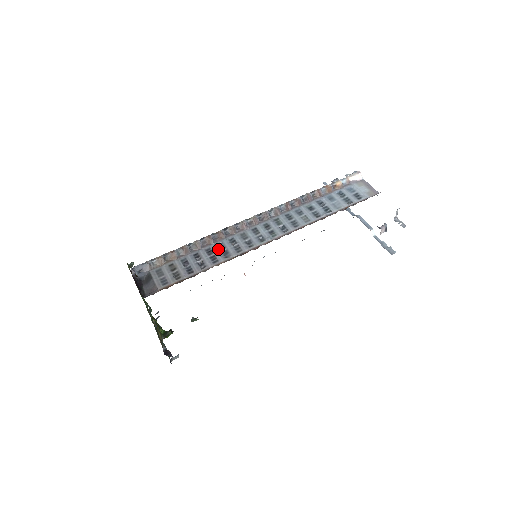
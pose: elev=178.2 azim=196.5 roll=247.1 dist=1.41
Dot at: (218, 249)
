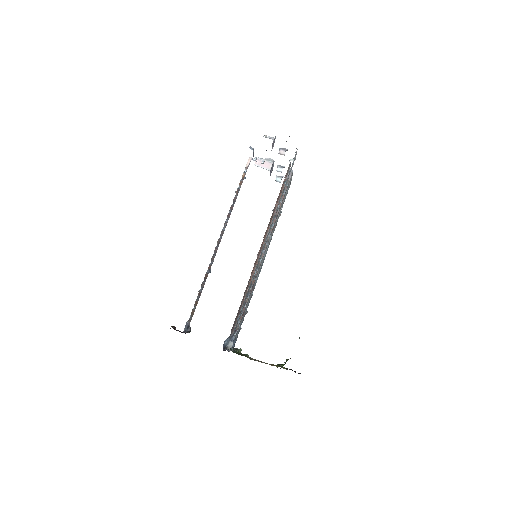
Dot at: occluded
